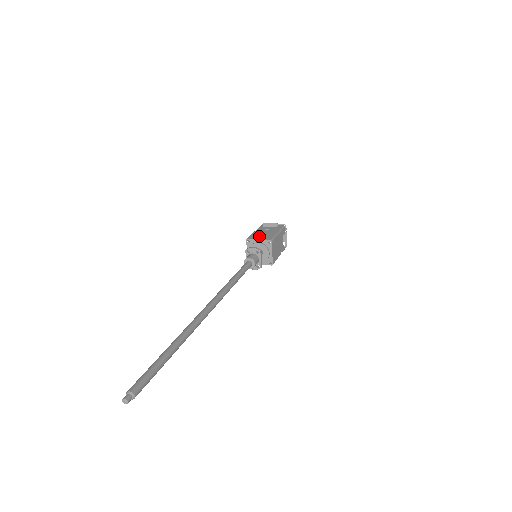
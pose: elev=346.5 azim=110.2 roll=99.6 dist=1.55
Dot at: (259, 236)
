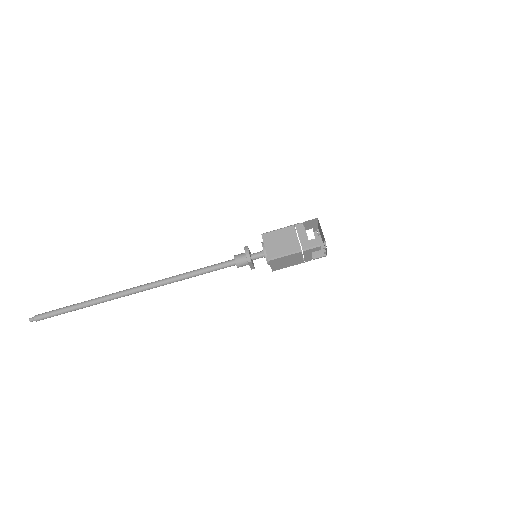
Dot at: (273, 241)
